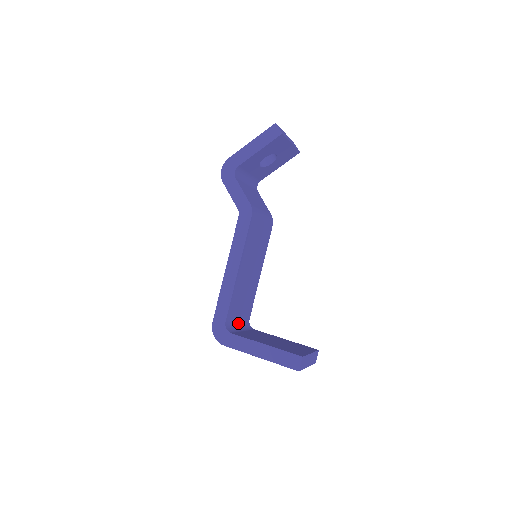
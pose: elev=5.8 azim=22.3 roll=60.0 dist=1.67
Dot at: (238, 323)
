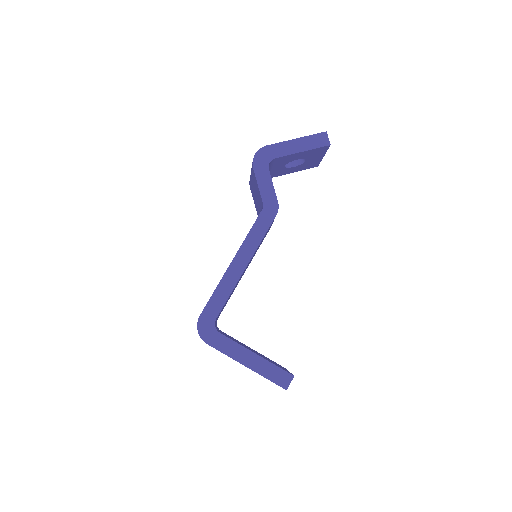
Dot at: occluded
